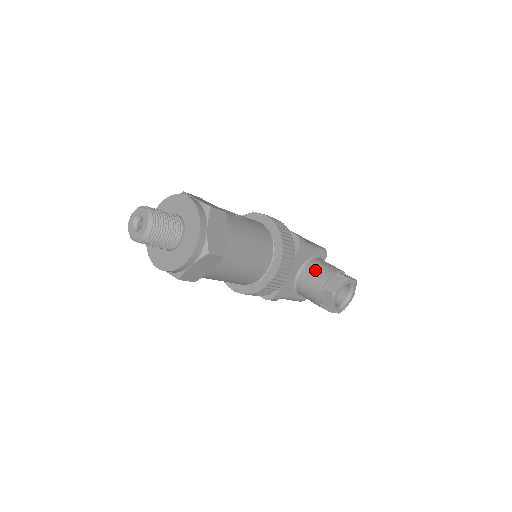
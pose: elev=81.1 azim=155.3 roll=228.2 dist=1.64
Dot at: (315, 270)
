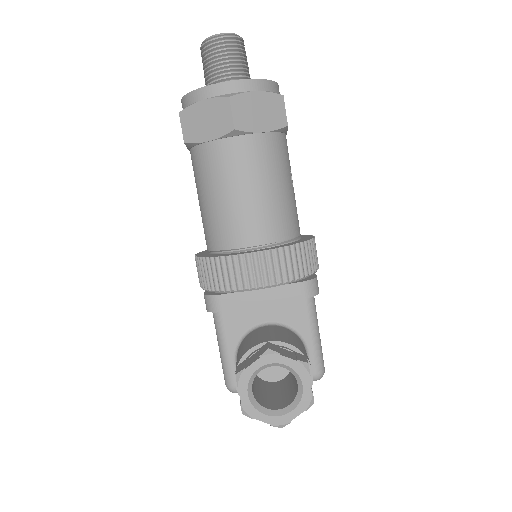
Dot at: (287, 333)
